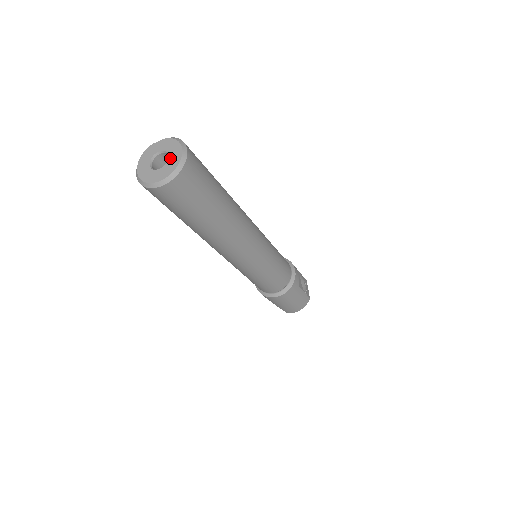
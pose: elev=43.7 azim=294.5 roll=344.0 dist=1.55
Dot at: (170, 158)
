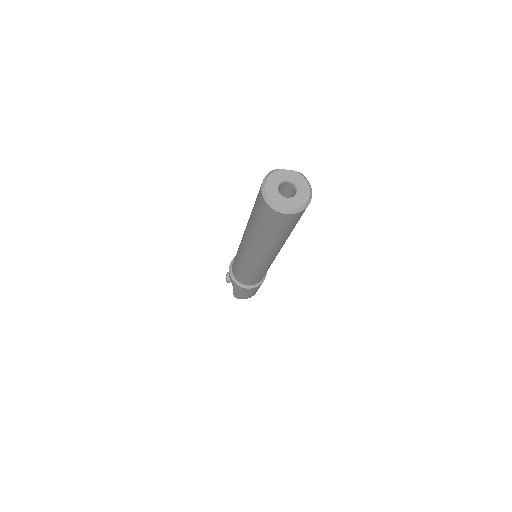
Dot at: (299, 193)
